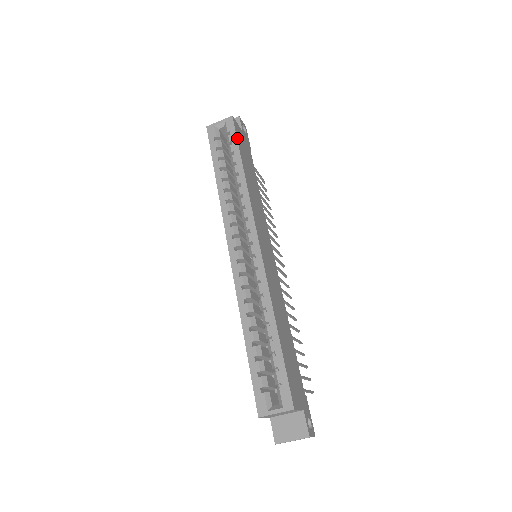
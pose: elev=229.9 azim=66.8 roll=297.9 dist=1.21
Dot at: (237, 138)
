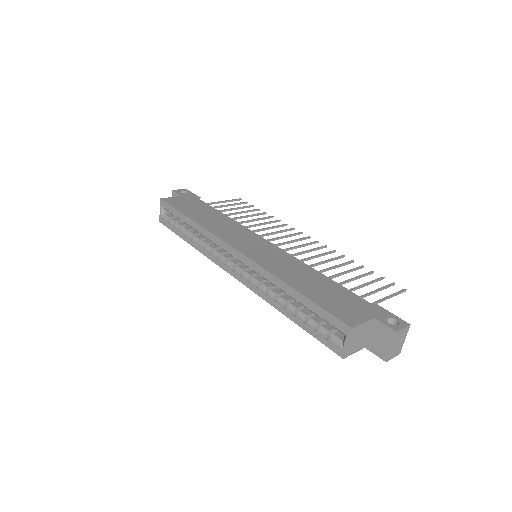
Dot at: (174, 207)
